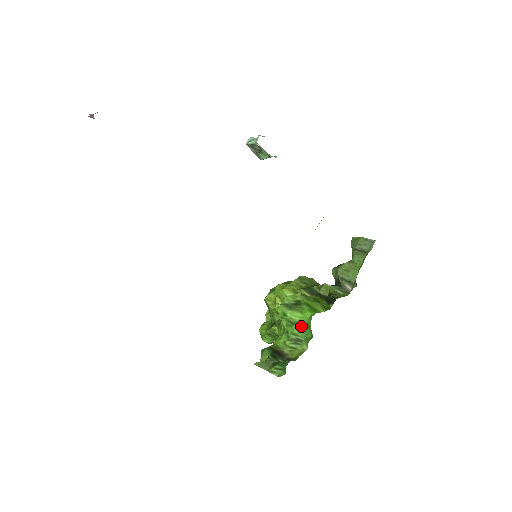
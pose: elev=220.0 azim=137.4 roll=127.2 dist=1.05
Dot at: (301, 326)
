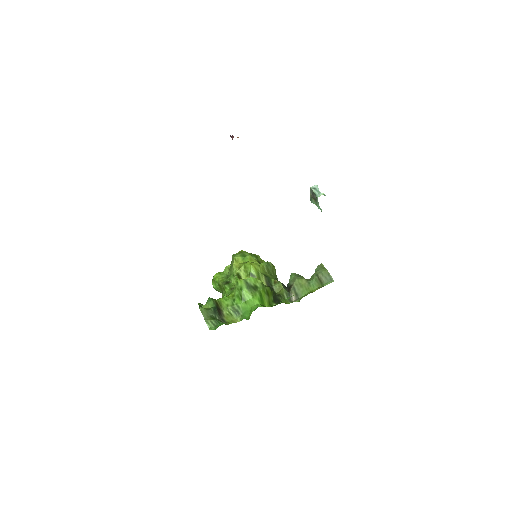
Dot at: (246, 305)
